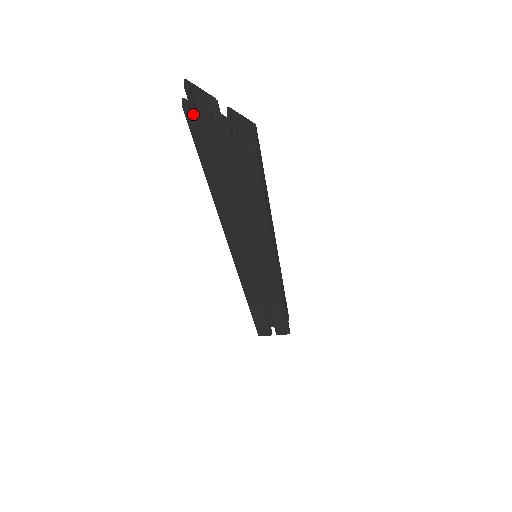
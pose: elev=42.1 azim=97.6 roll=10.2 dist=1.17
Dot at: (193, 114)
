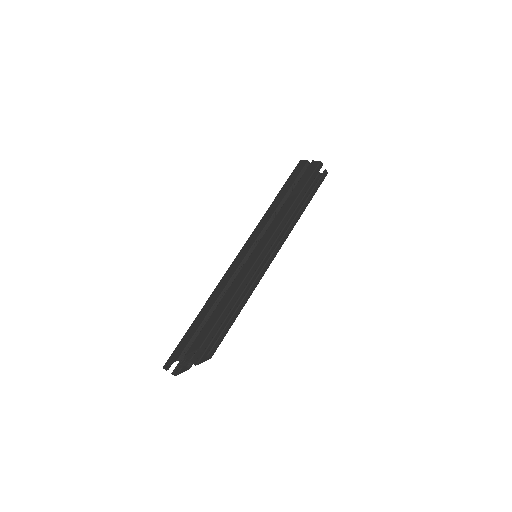
Dot at: occluded
